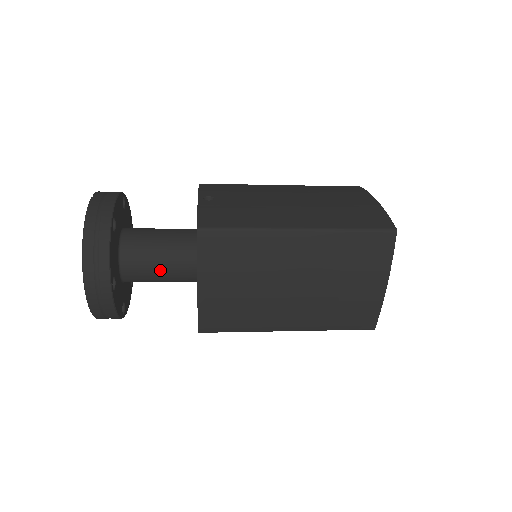
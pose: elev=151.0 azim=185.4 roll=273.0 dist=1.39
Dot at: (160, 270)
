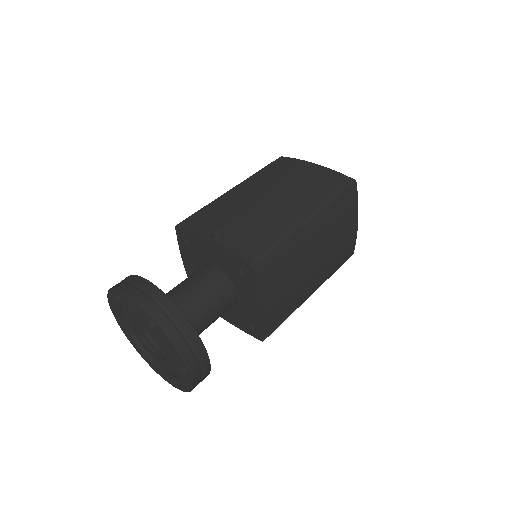
Dot at: (213, 317)
